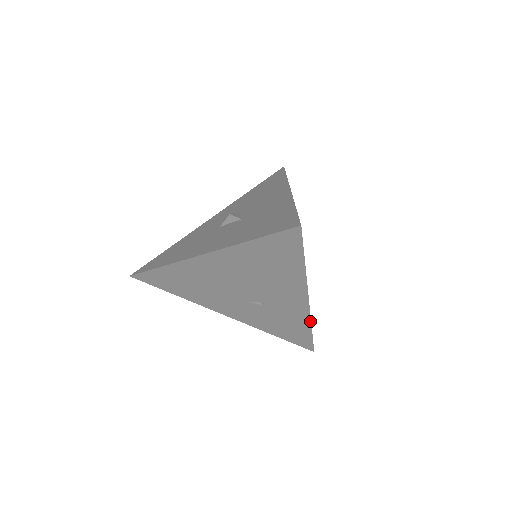
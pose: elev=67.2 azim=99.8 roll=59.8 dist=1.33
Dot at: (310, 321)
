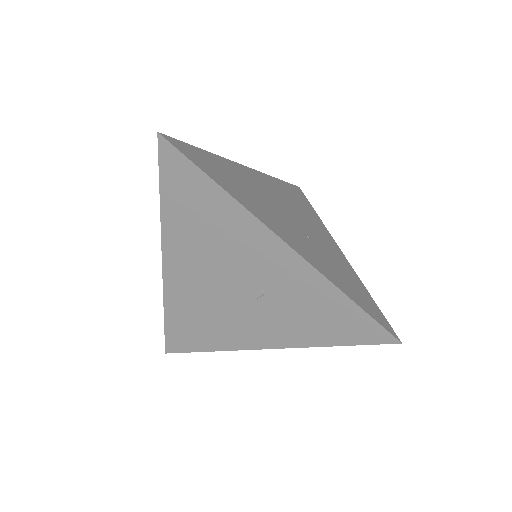
Dot at: (325, 279)
